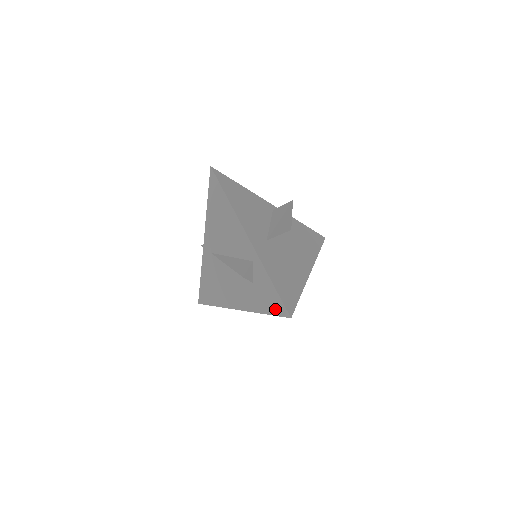
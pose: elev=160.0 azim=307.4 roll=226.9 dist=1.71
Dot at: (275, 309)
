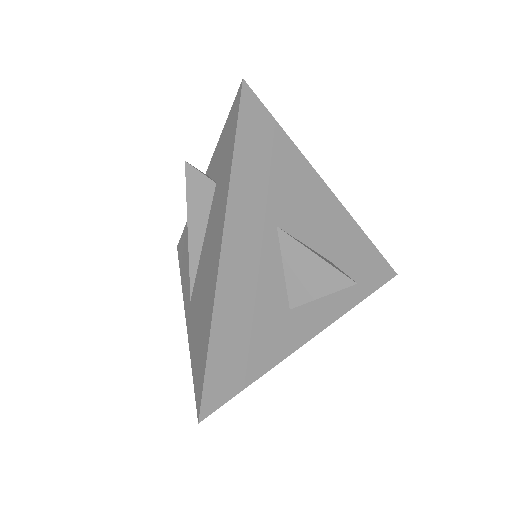
Dot at: (233, 123)
